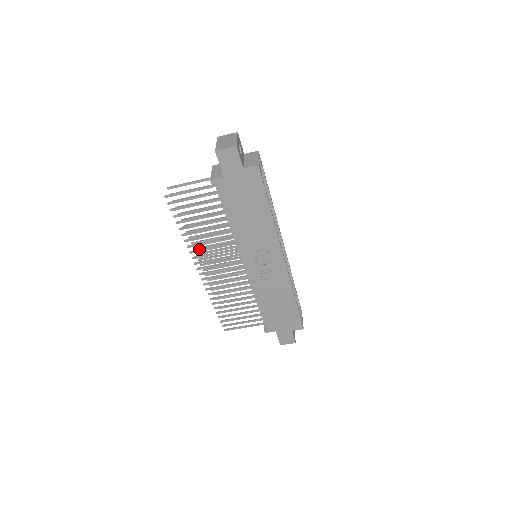
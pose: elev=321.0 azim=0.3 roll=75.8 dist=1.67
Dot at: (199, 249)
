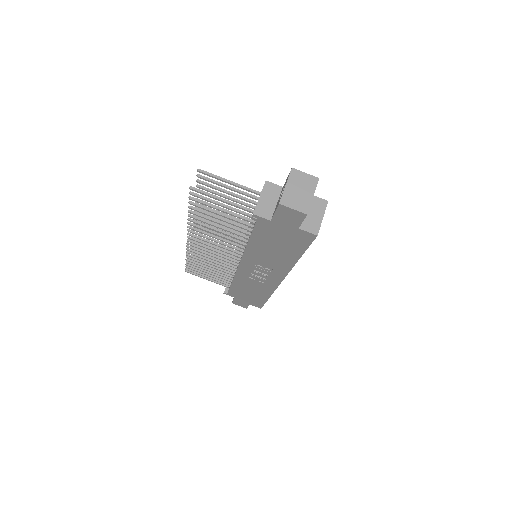
Dot at: occluded
